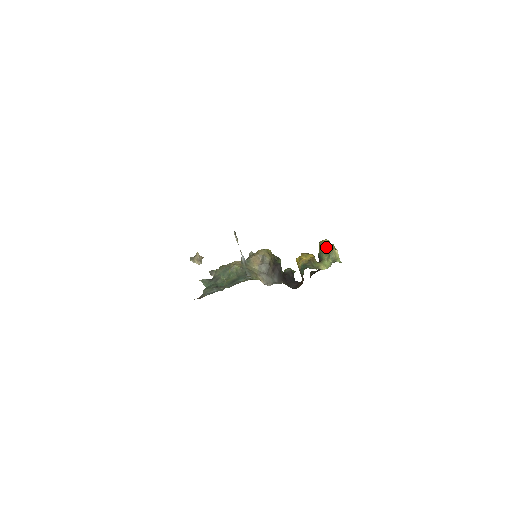
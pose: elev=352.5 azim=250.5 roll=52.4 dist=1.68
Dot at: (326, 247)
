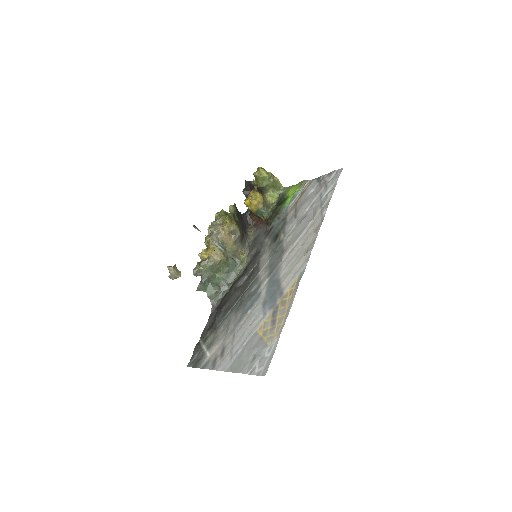
Dot at: (268, 180)
